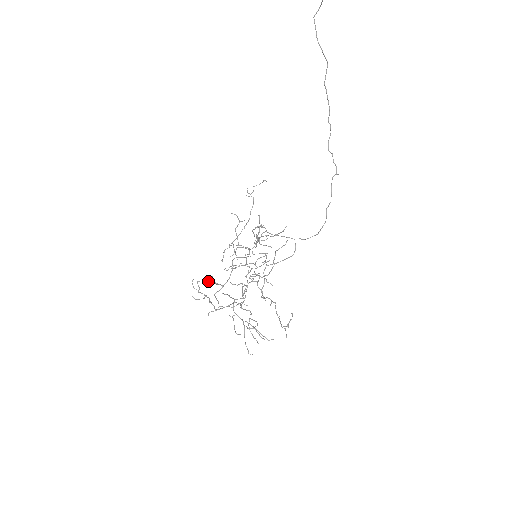
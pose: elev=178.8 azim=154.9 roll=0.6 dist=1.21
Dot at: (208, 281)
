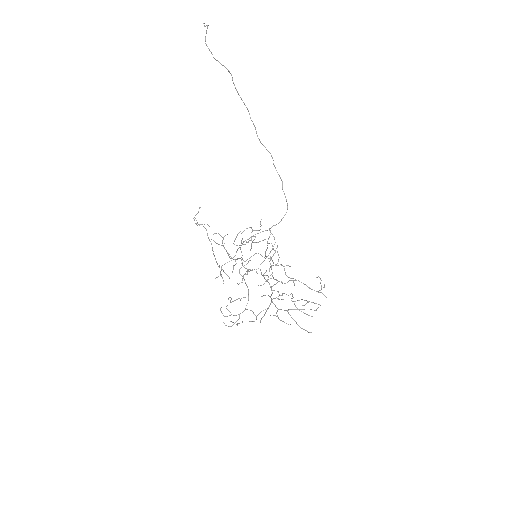
Dot at: (233, 301)
